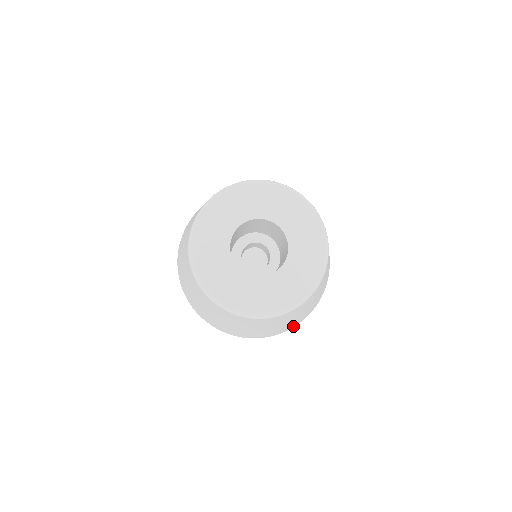
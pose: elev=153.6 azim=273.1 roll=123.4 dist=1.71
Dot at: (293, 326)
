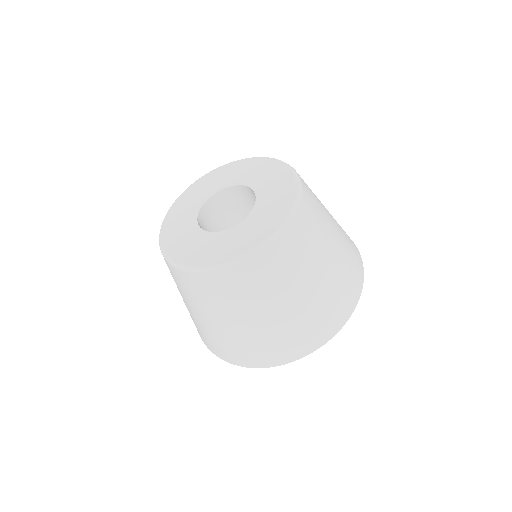
Dot at: (295, 354)
